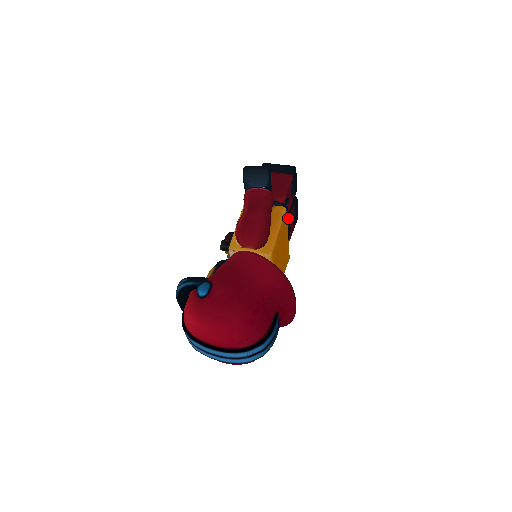
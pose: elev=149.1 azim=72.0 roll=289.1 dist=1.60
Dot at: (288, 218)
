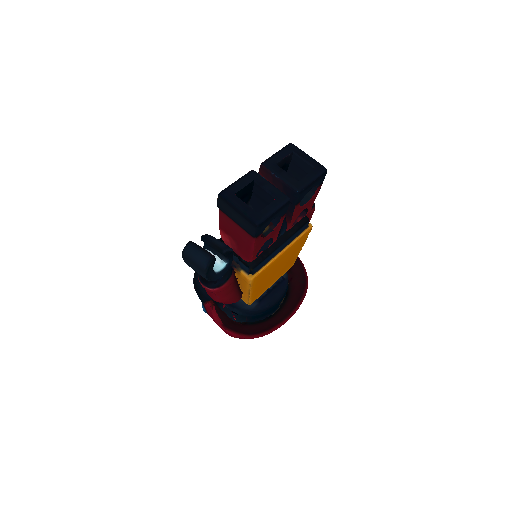
Dot at: (285, 228)
